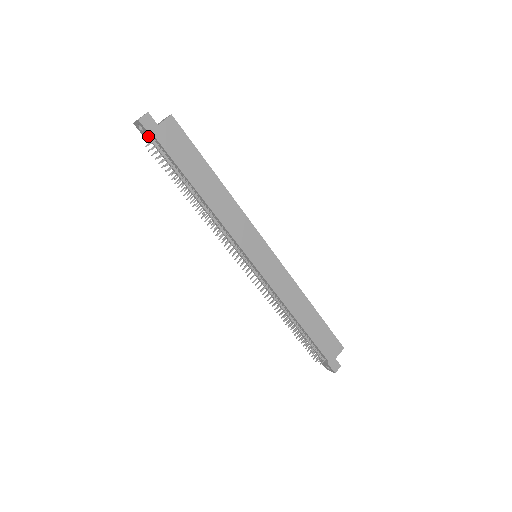
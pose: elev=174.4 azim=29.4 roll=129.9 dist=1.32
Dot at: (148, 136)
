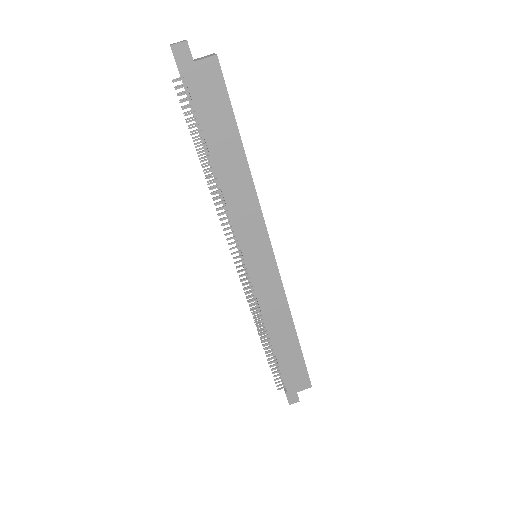
Dot at: (178, 70)
